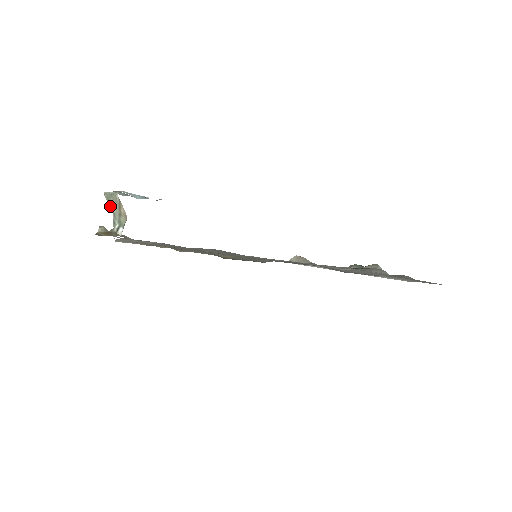
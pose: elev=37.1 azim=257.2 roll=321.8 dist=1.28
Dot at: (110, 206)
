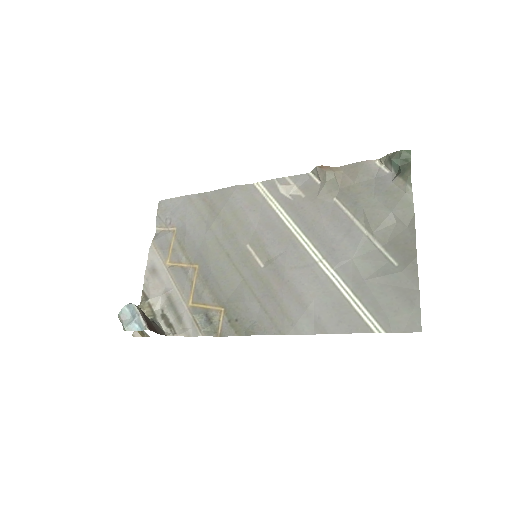
Dot at: occluded
